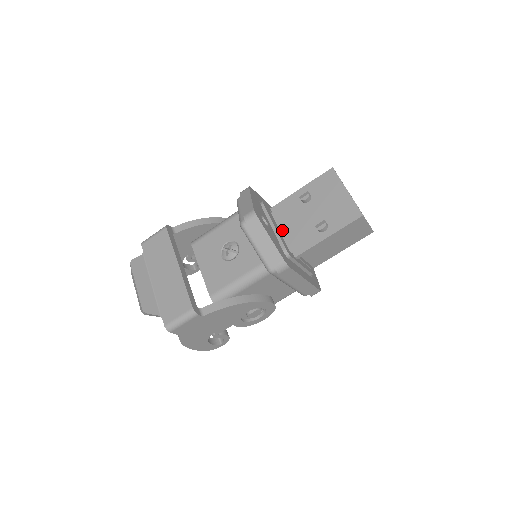
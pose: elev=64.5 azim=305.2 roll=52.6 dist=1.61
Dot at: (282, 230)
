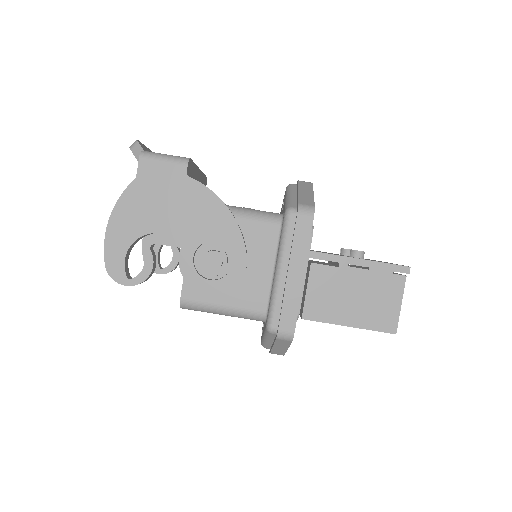
Dot at: occluded
